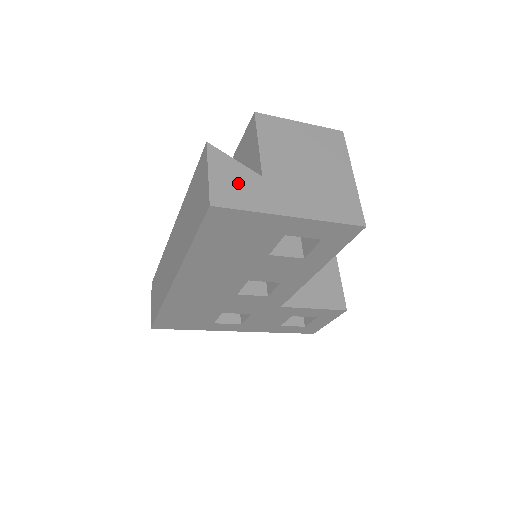
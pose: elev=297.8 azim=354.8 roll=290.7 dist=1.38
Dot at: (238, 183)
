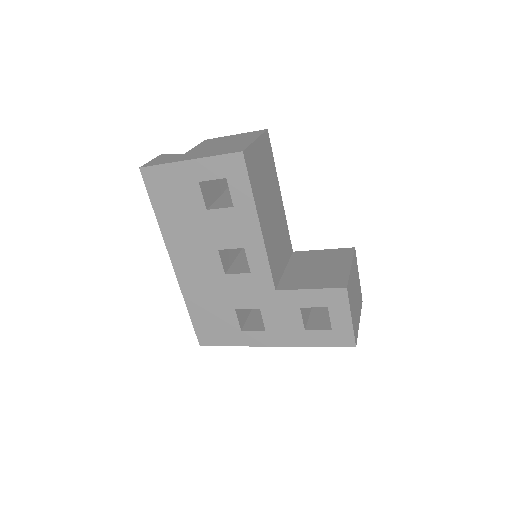
Dot at: (165, 159)
